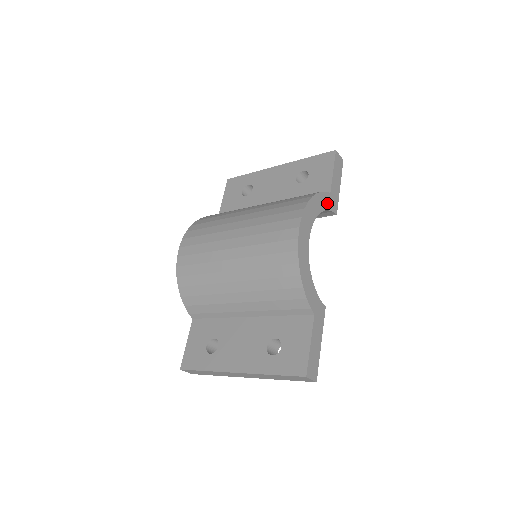
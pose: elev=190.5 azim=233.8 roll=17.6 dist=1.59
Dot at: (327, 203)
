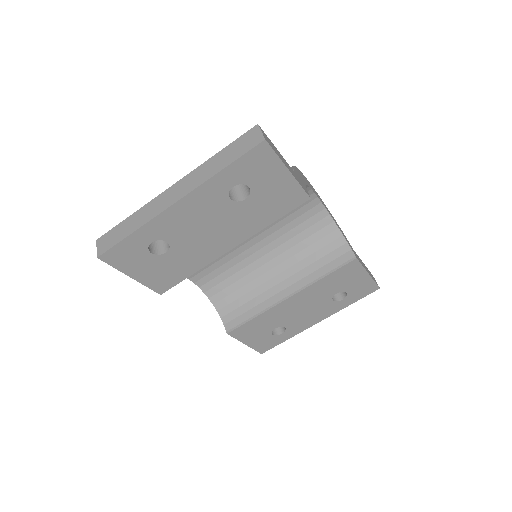
Dot at: (348, 242)
